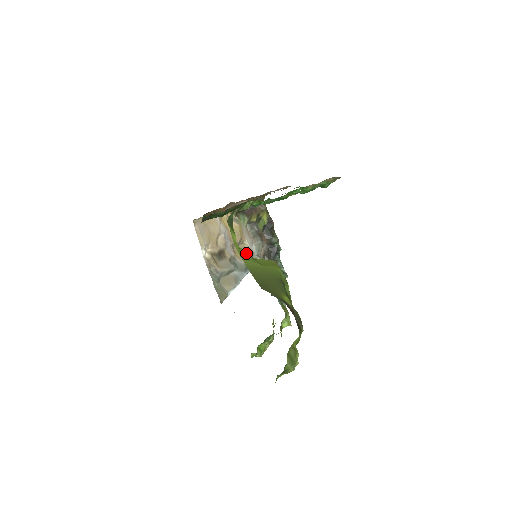
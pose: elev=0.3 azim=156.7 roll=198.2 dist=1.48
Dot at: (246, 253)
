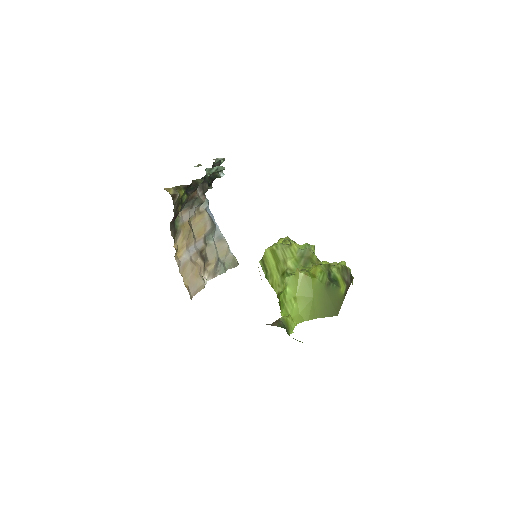
Dot at: (296, 307)
